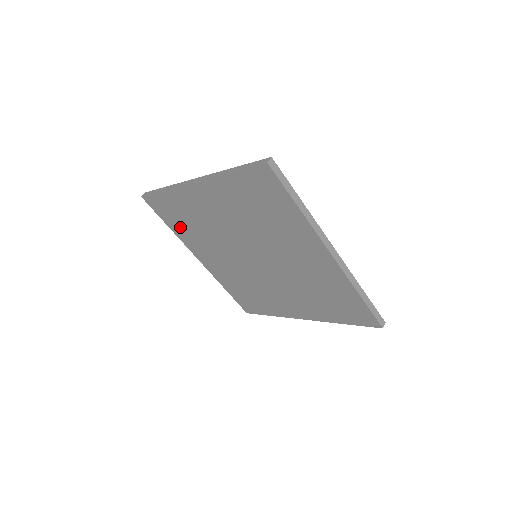
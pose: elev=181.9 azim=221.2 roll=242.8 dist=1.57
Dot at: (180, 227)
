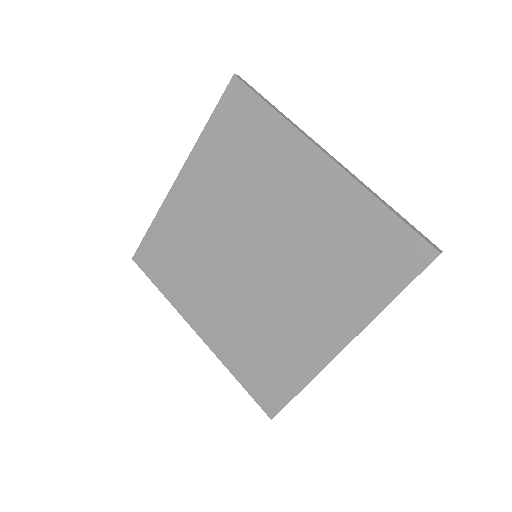
Dot at: (172, 278)
